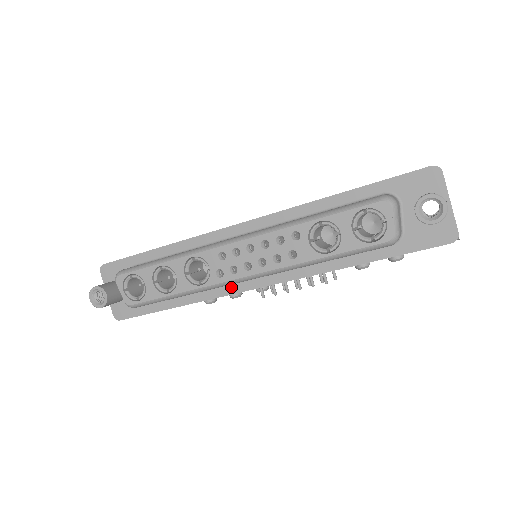
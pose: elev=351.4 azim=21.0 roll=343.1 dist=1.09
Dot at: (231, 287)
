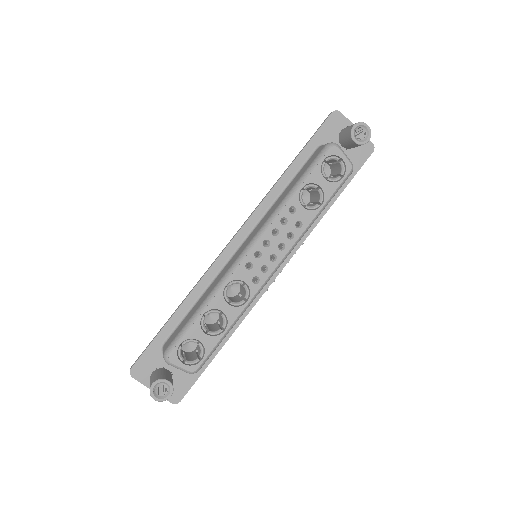
Dot at: occluded
